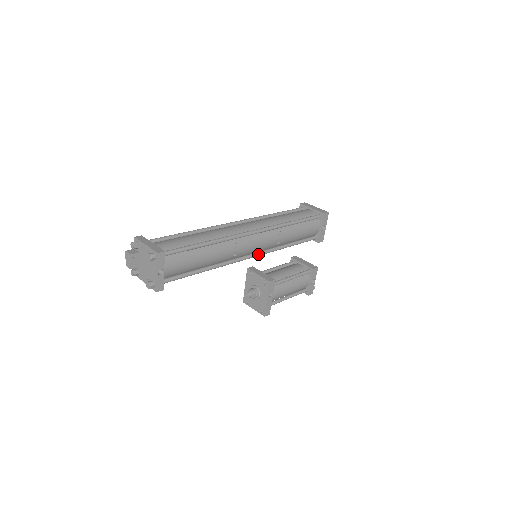
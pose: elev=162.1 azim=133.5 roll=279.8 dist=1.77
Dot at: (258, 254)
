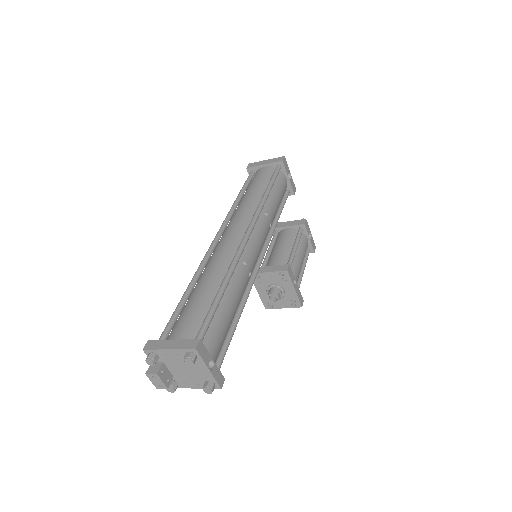
Dot at: (264, 253)
